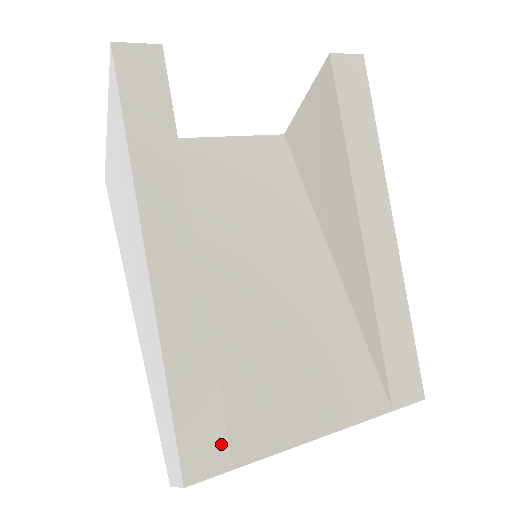
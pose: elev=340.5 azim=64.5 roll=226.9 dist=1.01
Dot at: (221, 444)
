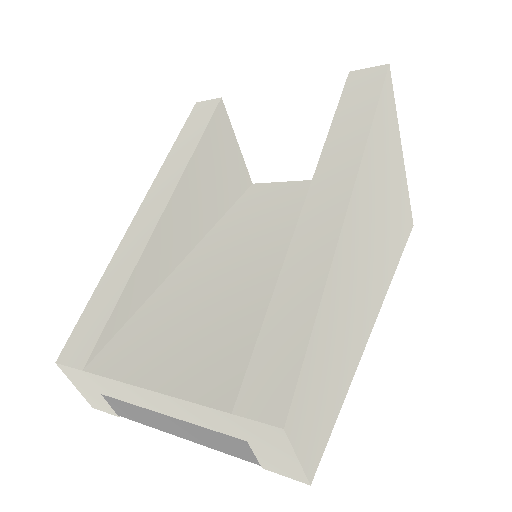
Dot at: (90, 346)
